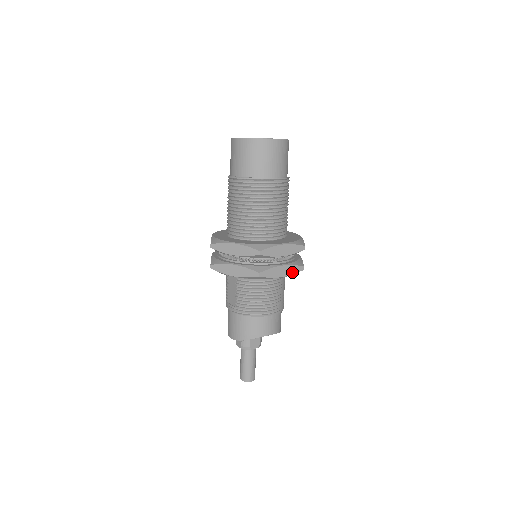
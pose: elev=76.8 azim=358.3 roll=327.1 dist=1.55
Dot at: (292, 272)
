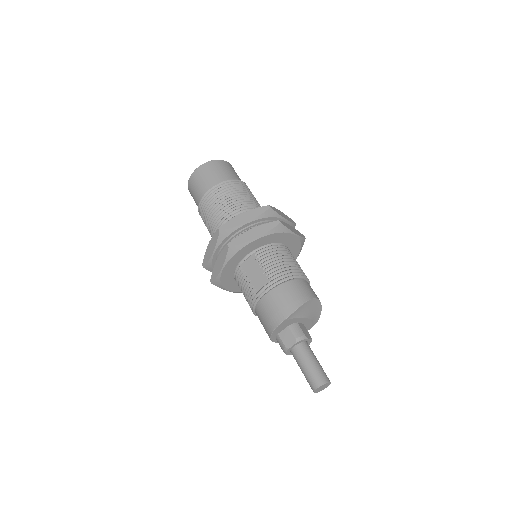
Dot at: (299, 235)
